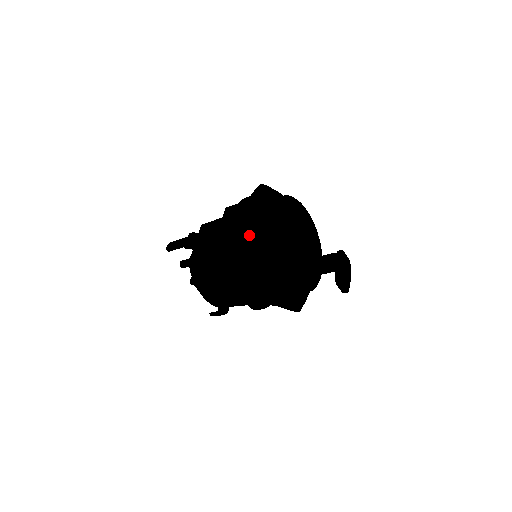
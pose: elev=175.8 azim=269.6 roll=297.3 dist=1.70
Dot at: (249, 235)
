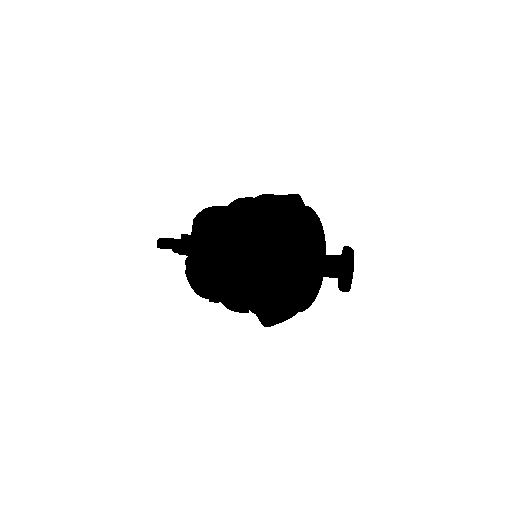
Dot at: (253, 281)
